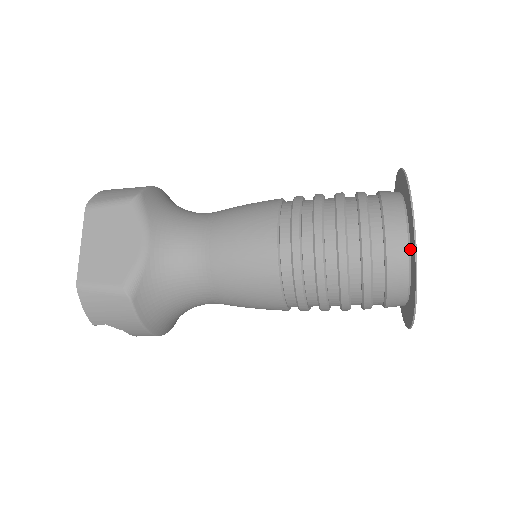
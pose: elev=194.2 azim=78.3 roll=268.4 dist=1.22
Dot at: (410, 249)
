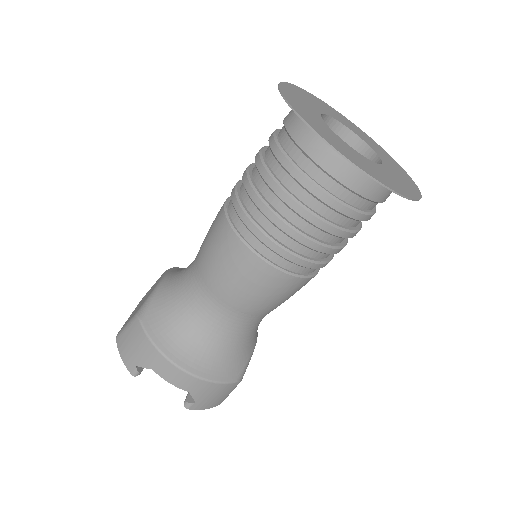
Dot at: occluded
